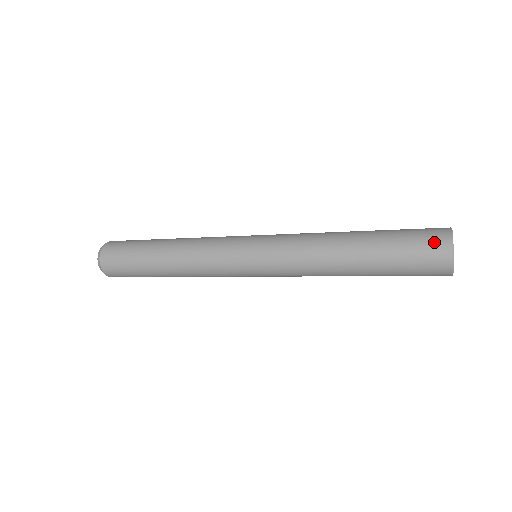
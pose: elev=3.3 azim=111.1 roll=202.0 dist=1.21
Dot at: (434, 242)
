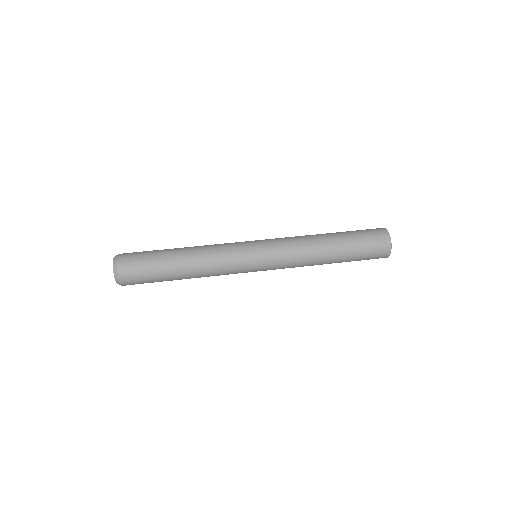
Dot at: occluded
